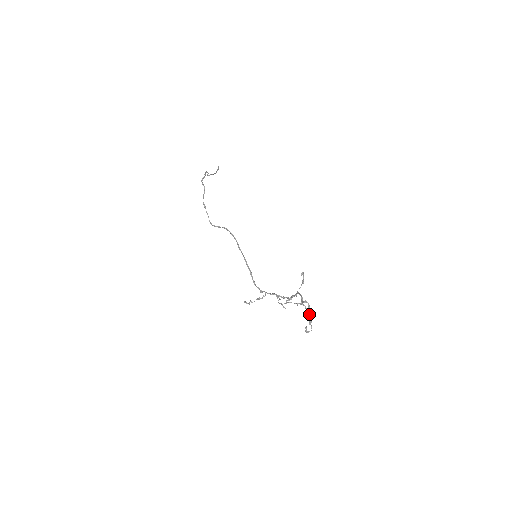
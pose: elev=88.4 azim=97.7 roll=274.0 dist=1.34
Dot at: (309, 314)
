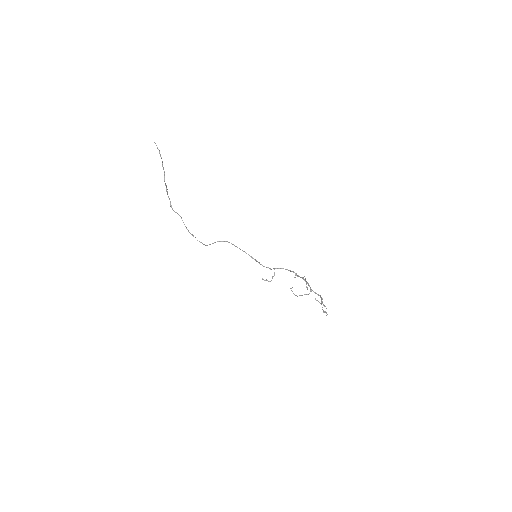
Dot at: (324, 311)
